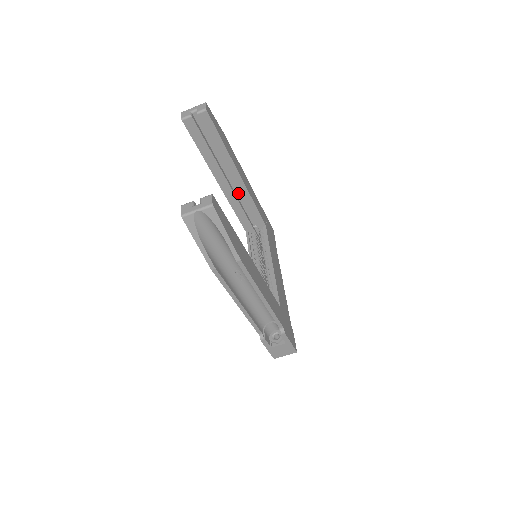
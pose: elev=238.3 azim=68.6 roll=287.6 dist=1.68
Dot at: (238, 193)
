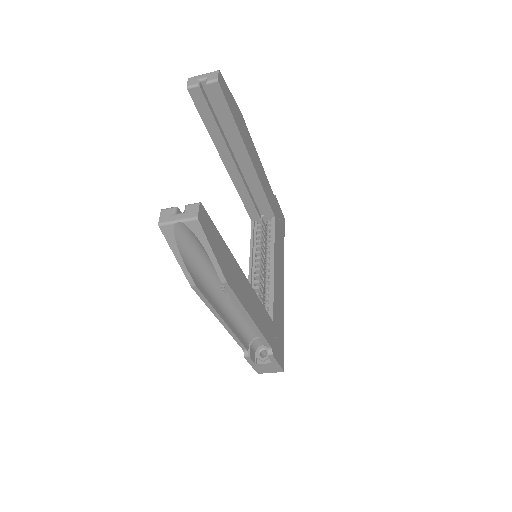
Dot at: occluded
